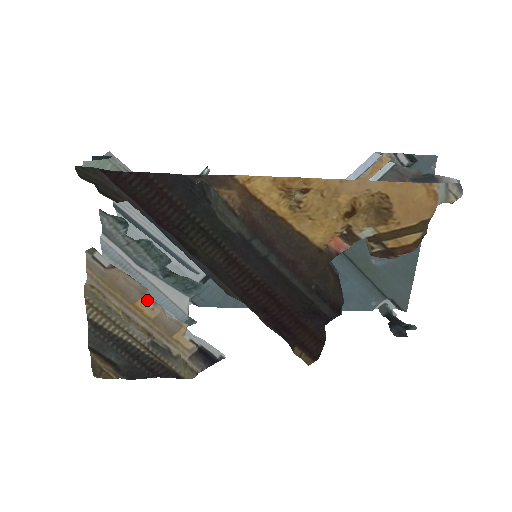
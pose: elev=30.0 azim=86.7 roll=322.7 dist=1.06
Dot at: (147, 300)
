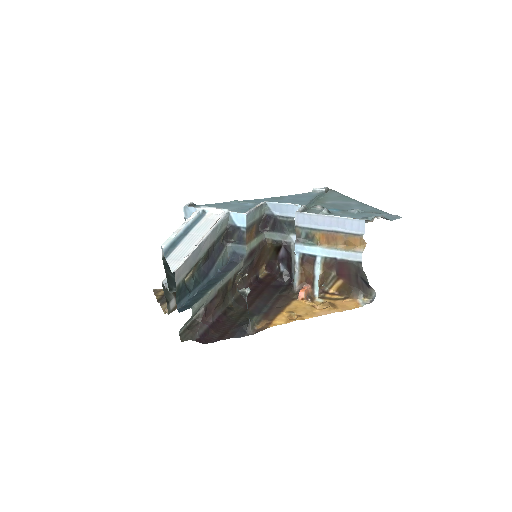
Dot at: occluded
